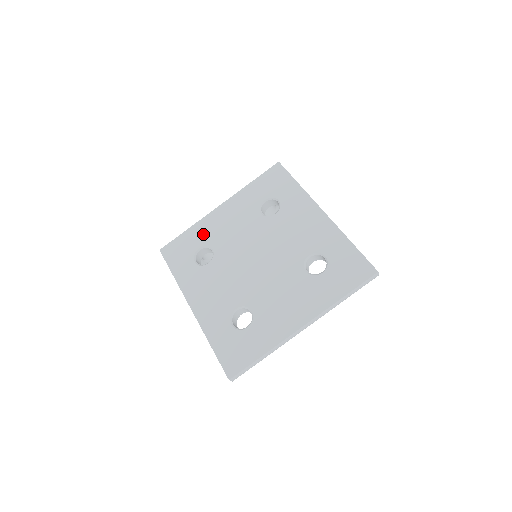
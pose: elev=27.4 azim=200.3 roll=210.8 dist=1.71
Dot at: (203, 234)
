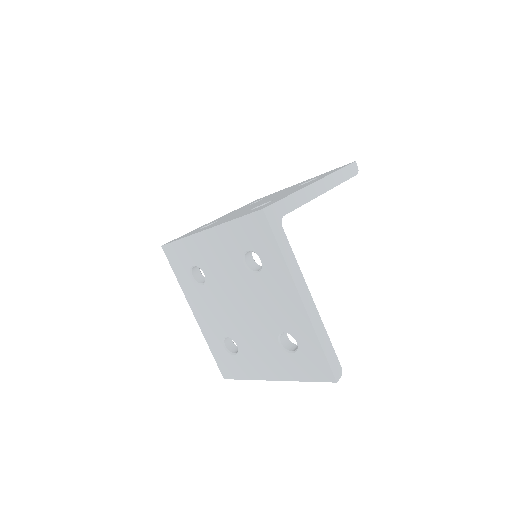
Dot at: (194, 253)
